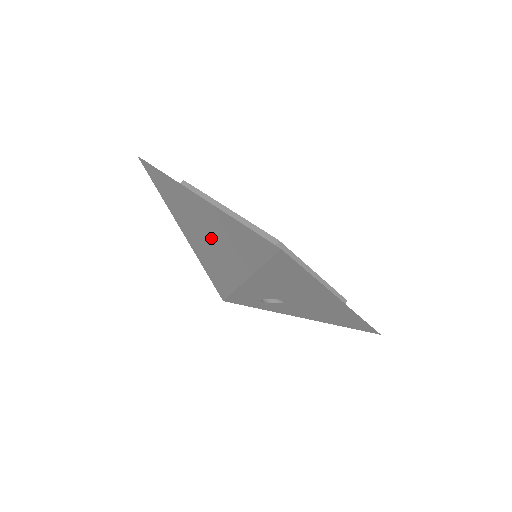
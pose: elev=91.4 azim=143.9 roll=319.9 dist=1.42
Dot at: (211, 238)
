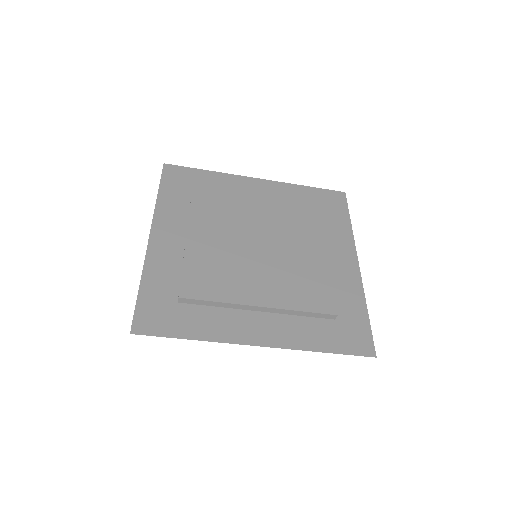
Dot at: occluded
